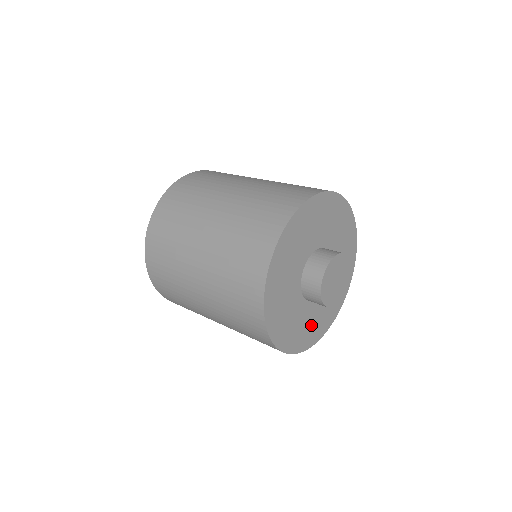
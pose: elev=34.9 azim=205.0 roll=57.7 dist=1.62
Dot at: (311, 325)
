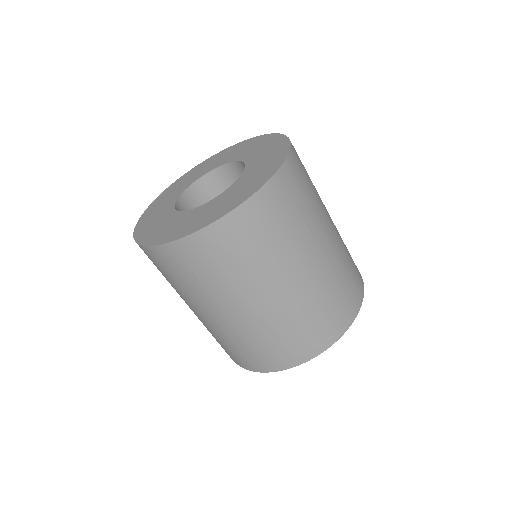
Dot at: occluded
